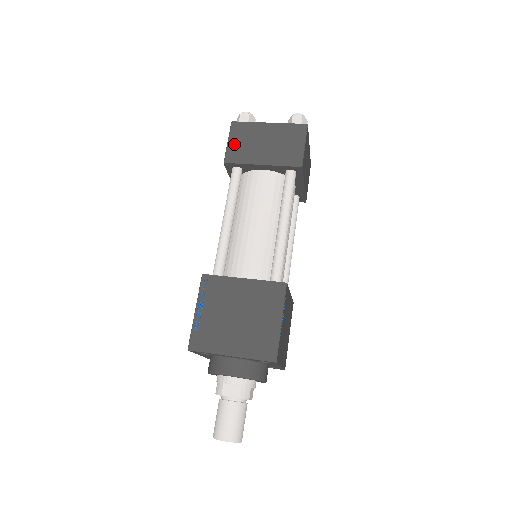
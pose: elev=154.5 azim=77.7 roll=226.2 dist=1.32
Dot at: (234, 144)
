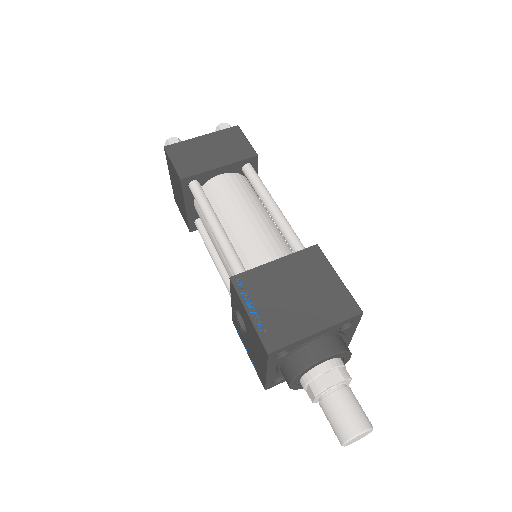
Dot at: (180, 162)
